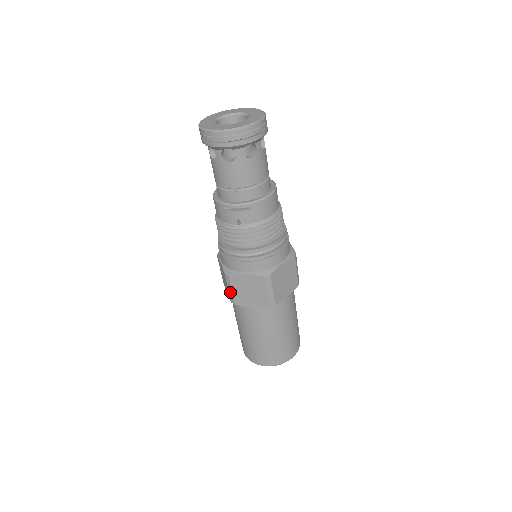
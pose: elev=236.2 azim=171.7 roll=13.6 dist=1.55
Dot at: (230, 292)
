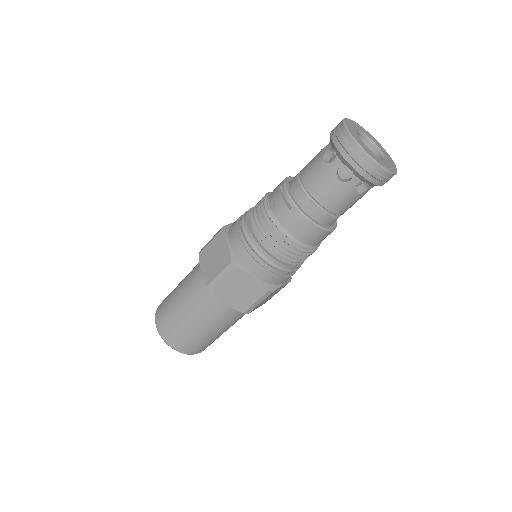
Dot at: (208, 243)
